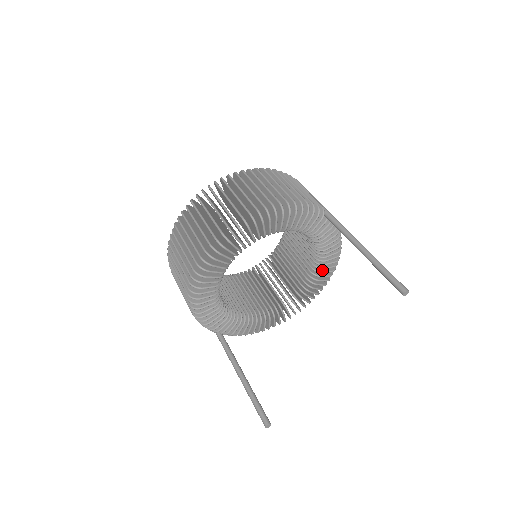
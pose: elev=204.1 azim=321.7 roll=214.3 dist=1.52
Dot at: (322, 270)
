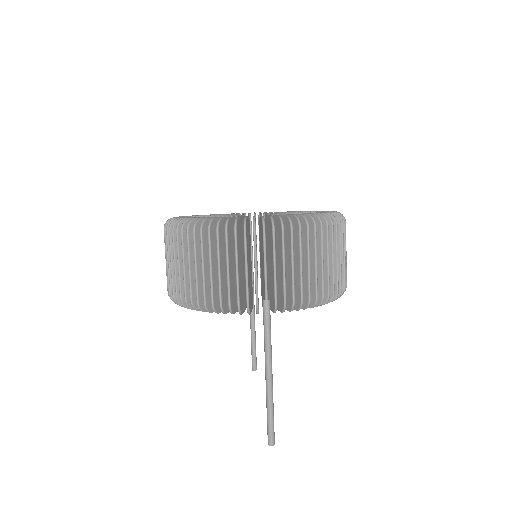
Dot at: occluded
